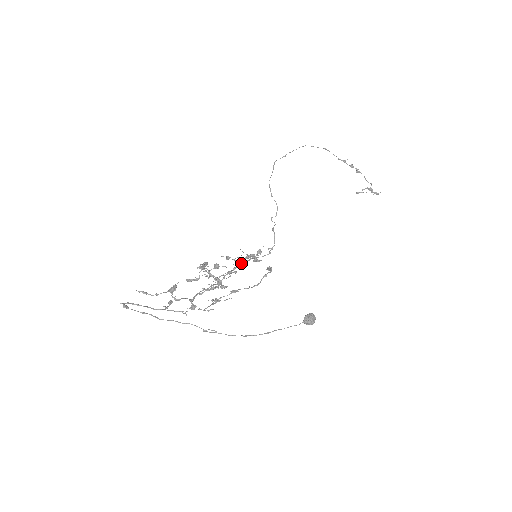
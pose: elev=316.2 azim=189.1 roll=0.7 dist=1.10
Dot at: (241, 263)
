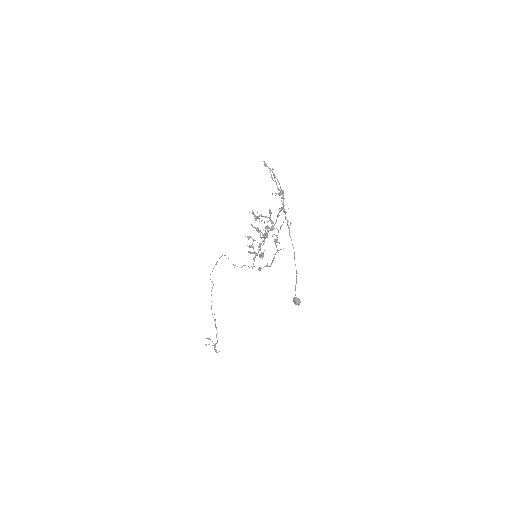
Dot at: (261, 244)
